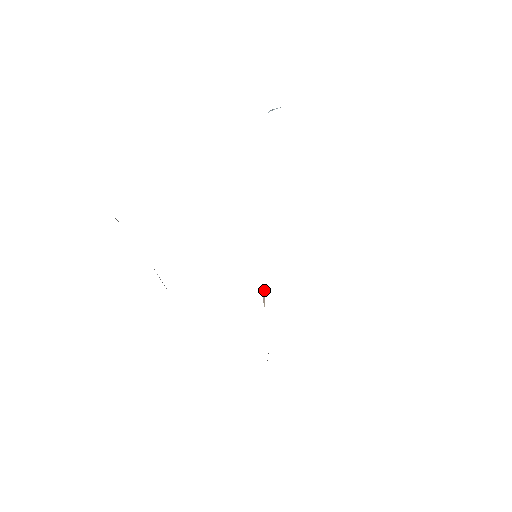
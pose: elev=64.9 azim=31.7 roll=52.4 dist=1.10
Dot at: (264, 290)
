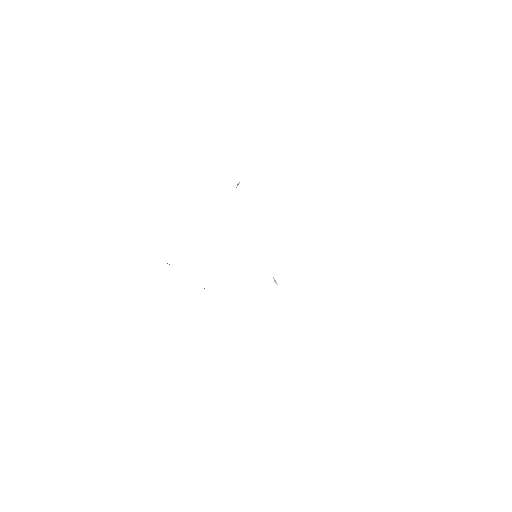
Dot at: occluded
